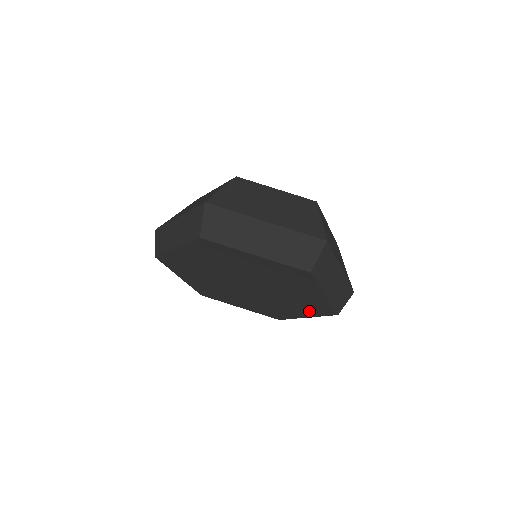
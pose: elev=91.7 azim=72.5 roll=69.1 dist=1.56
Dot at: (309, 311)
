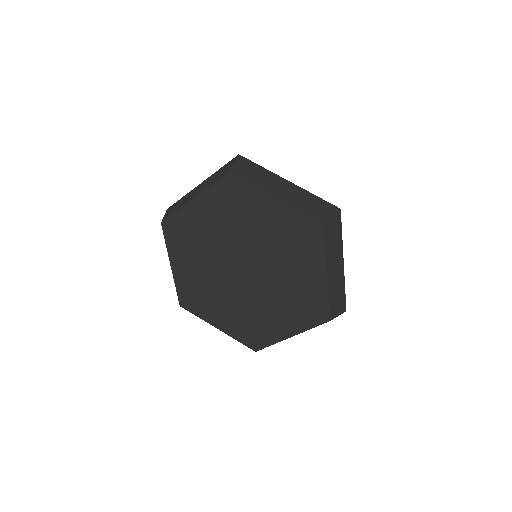
Dot at: (298, 319)
